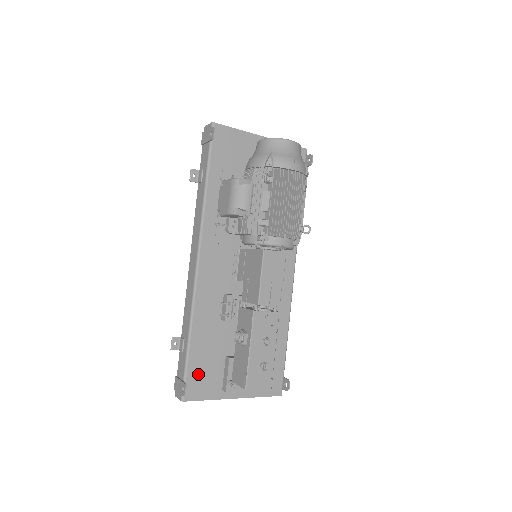
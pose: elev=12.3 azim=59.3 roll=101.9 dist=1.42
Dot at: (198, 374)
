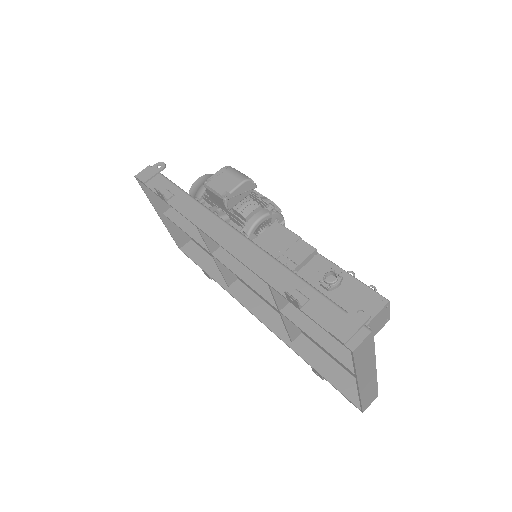
Dot at: occluded
